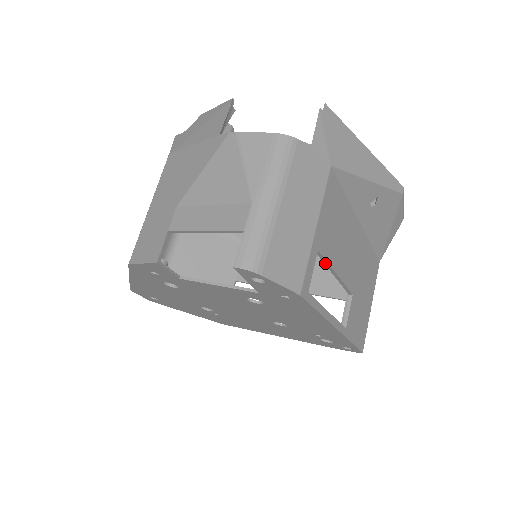
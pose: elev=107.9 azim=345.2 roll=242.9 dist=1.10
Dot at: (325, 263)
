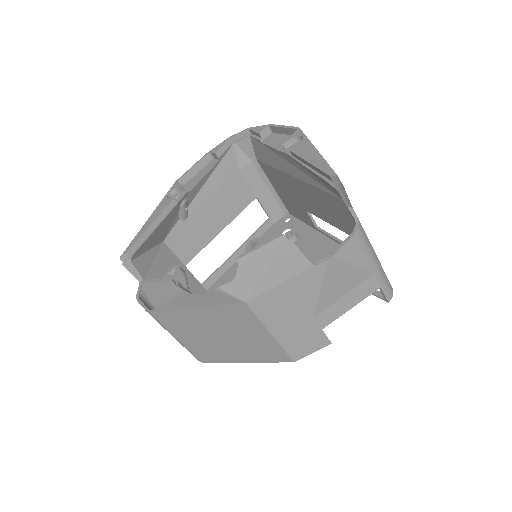
Dot at: occluded
